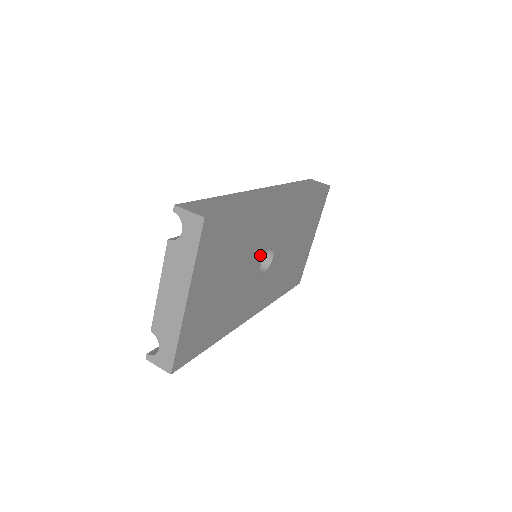
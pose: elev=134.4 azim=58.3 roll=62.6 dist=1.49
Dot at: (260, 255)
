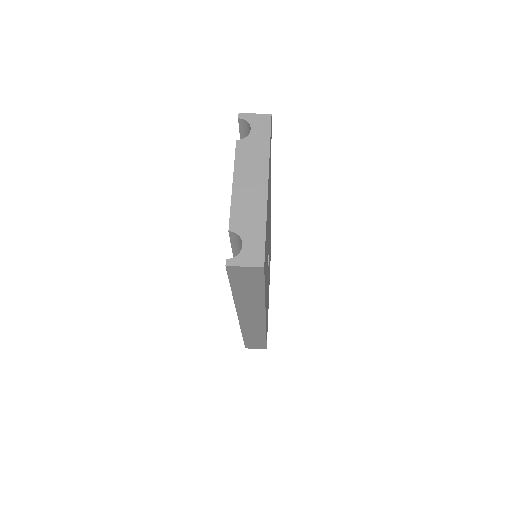
Dot at: occluded
